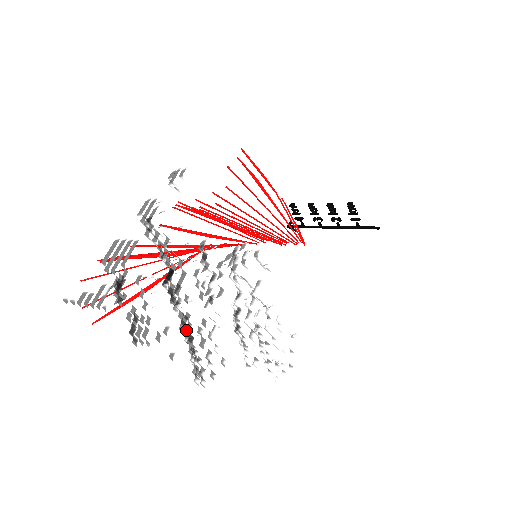
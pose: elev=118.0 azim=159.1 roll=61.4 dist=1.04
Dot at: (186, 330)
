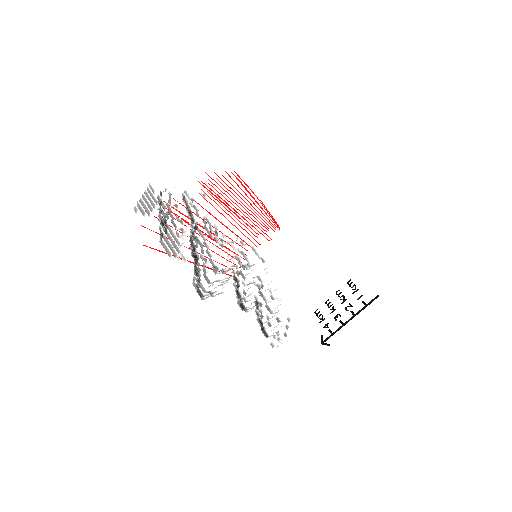
Dot at: (194, 249)
